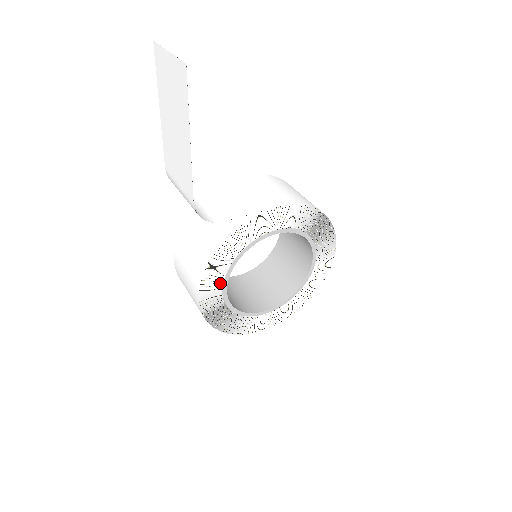
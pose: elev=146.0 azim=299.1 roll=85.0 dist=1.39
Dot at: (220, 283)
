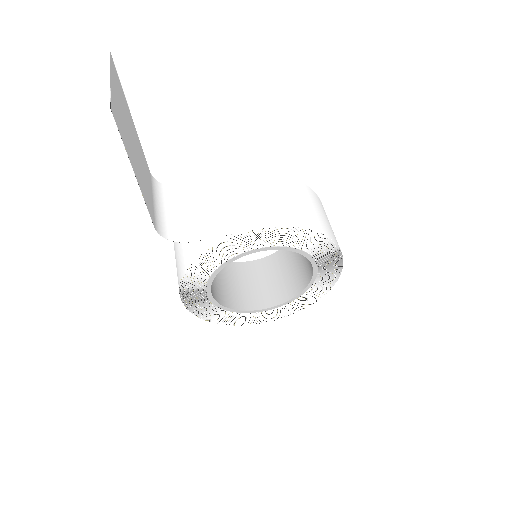
Dot at: (202, 288)
